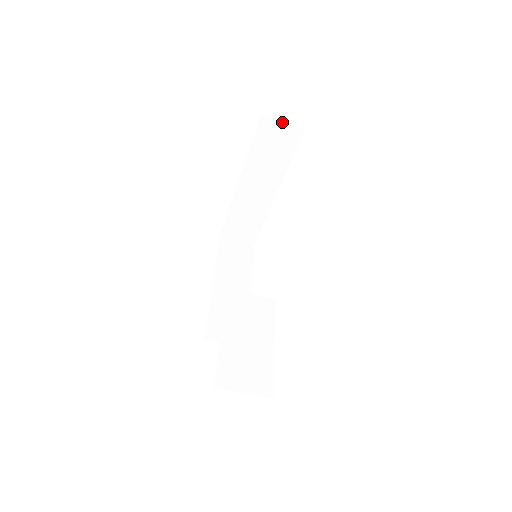
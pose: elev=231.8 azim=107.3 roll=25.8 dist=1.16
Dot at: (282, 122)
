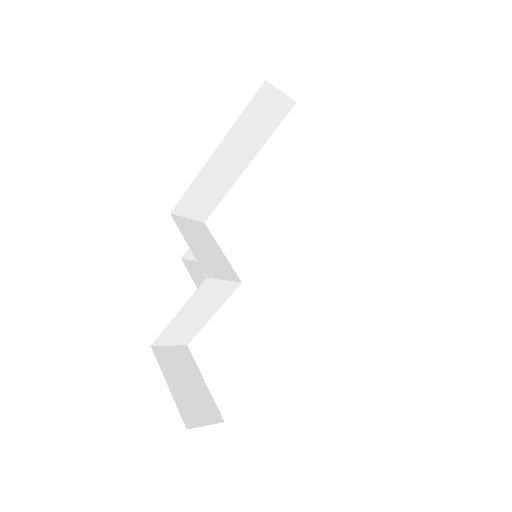
Dot at: occluded
